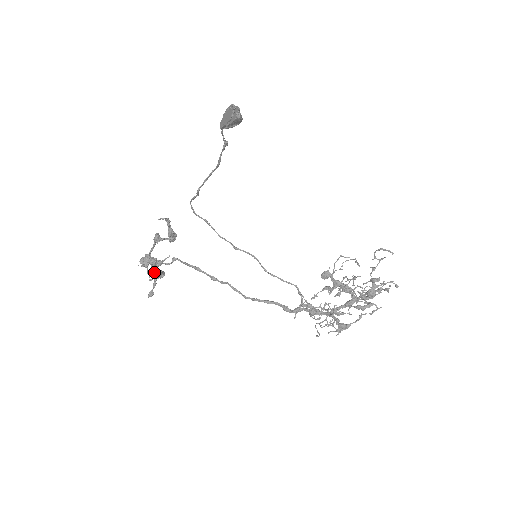
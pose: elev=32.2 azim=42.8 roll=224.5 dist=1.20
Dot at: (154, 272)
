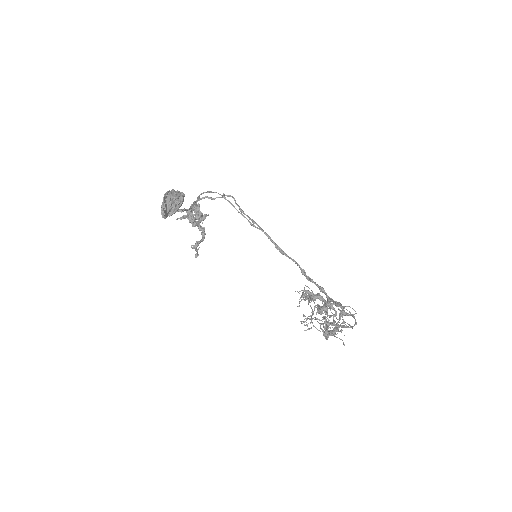
Dot at: (199, 230)
